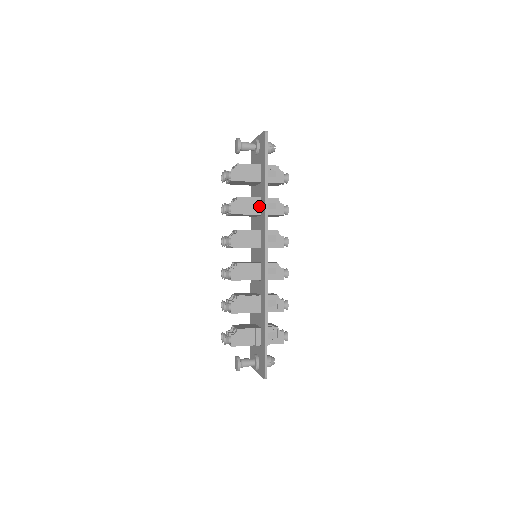
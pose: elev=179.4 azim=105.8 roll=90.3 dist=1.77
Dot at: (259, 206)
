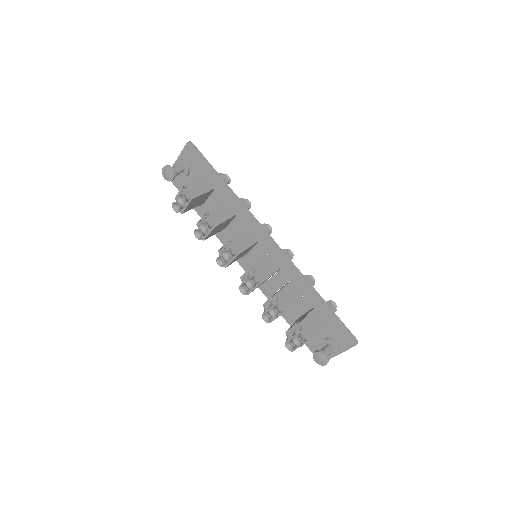
Dot at: (229, 208)
